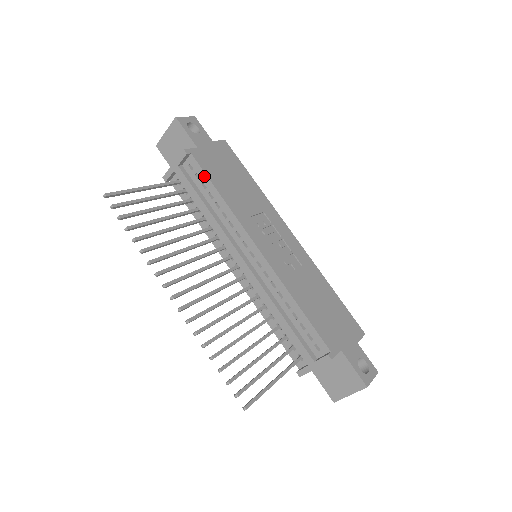
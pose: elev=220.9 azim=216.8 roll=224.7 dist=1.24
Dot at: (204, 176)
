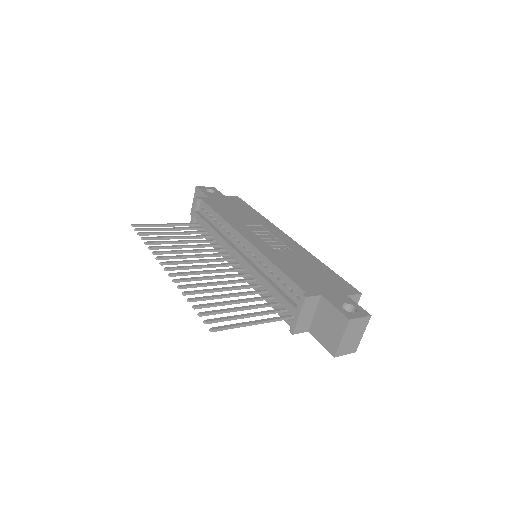
Dot at: (209, 209)
